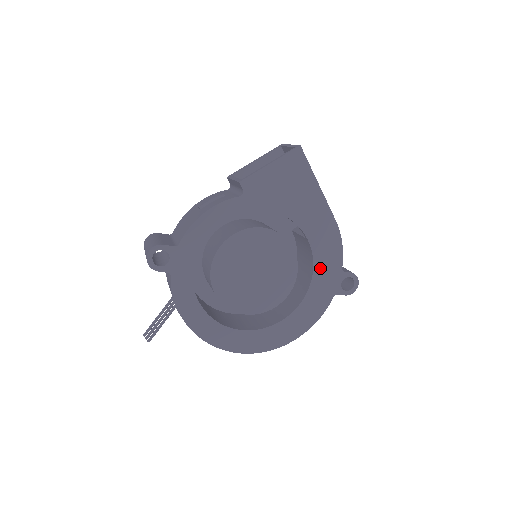
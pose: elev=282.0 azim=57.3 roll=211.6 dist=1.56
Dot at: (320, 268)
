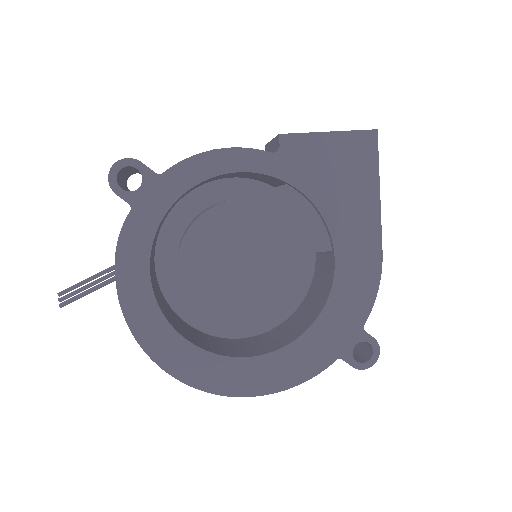
Dot at: (335, 308)
